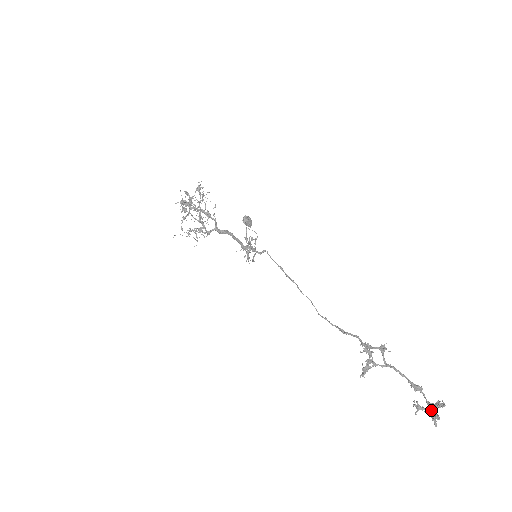
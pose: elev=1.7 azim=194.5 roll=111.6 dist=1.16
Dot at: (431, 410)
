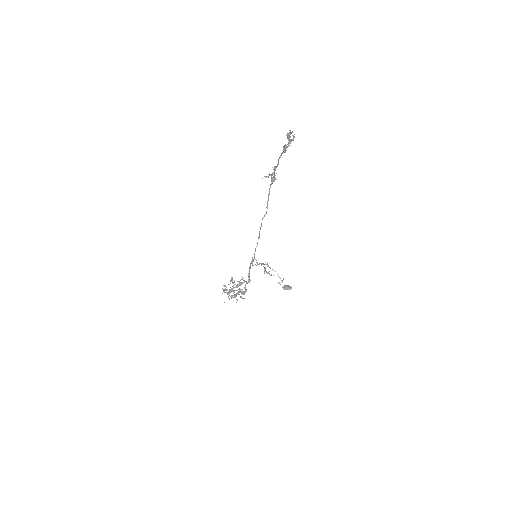
Dot at: (291, 140)
